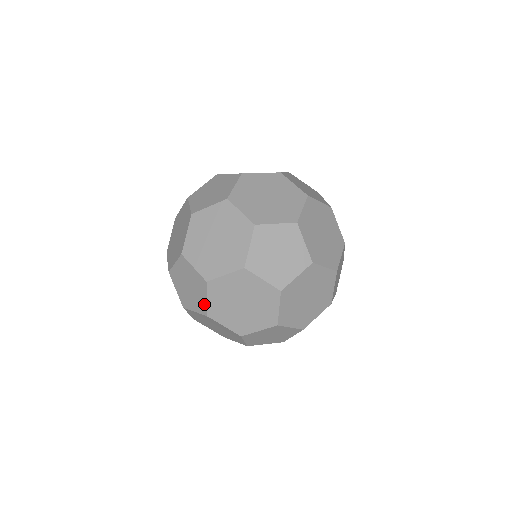
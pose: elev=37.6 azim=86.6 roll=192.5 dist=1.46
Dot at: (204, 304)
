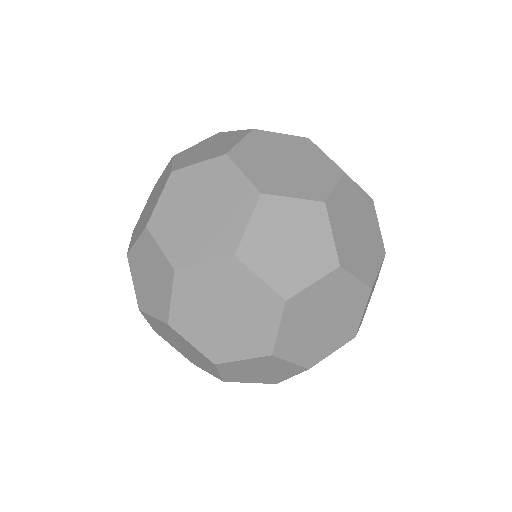
Dot at: (167, 306)
